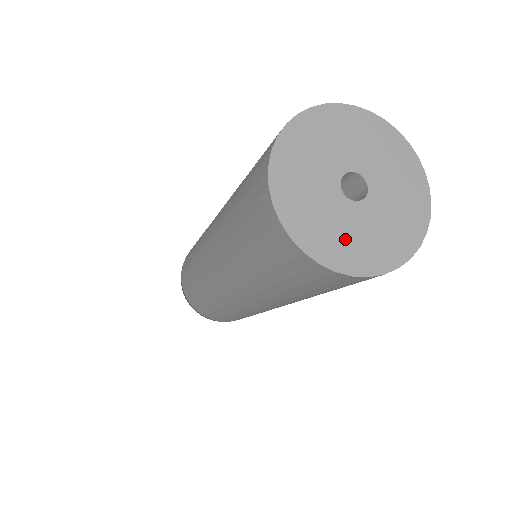
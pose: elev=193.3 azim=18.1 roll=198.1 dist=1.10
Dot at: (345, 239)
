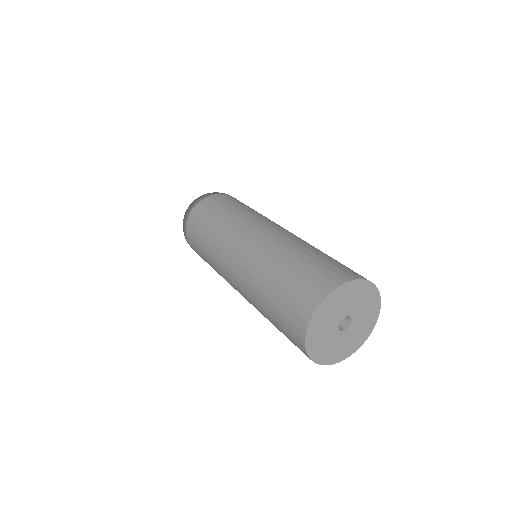
Dot at: (324, 347)
